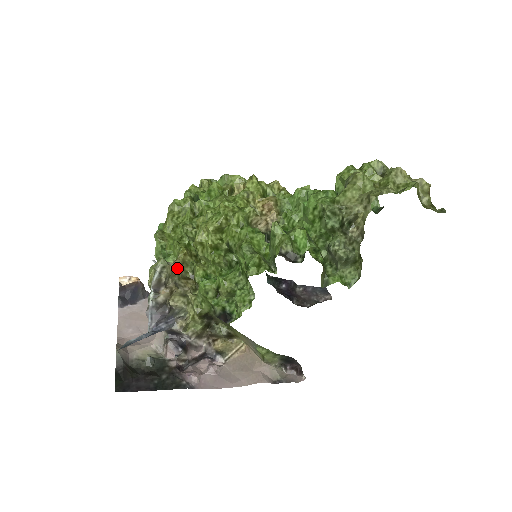
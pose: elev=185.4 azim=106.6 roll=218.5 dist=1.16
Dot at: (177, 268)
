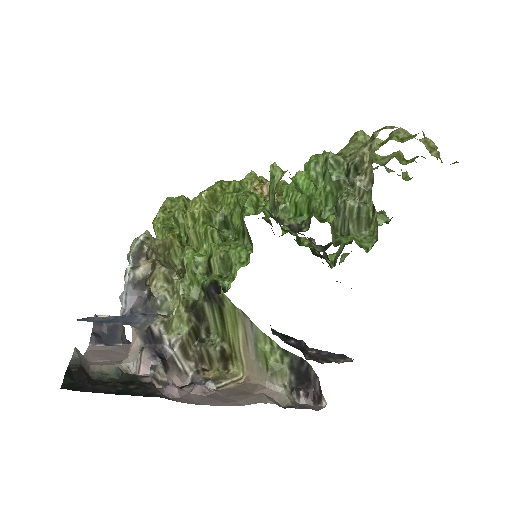
Dot at: (163, 248)
